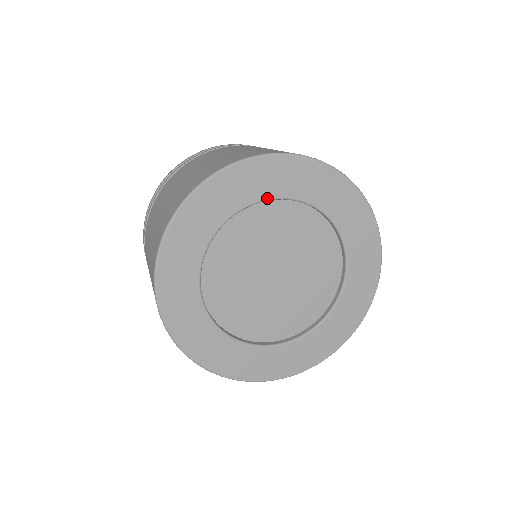
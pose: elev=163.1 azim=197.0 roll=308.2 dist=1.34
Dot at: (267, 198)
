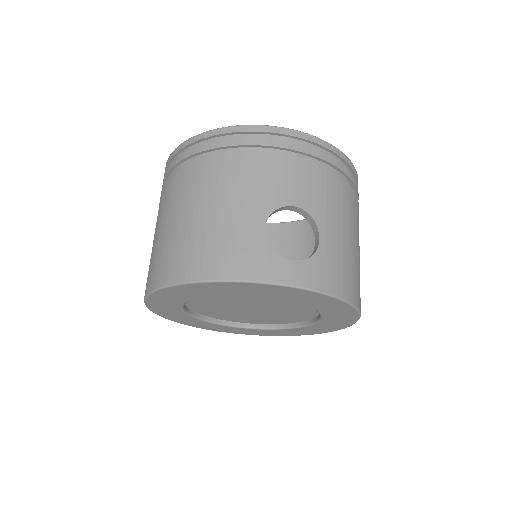
Dot at: (213, 295)
